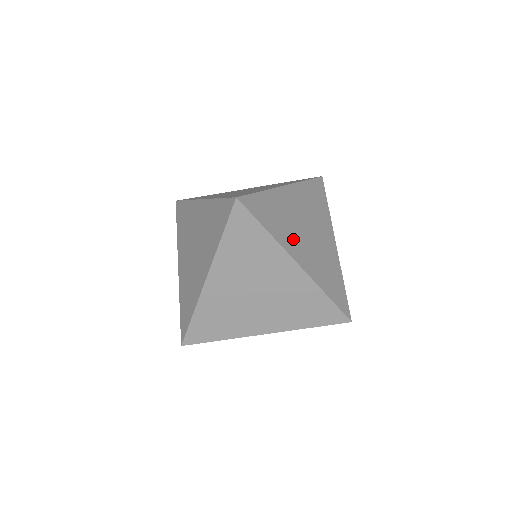
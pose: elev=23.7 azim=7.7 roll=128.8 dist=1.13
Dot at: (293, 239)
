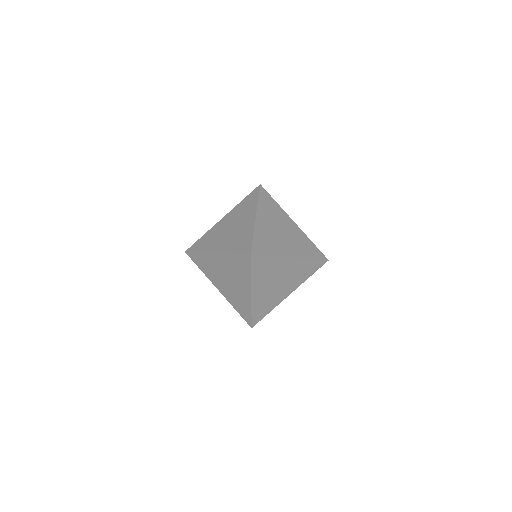
Dot at: (281, 246)
